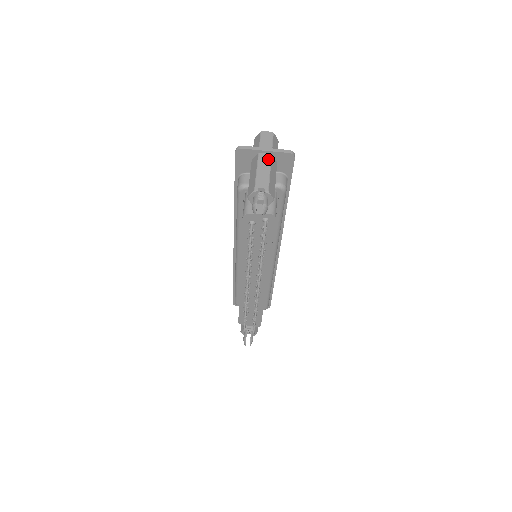
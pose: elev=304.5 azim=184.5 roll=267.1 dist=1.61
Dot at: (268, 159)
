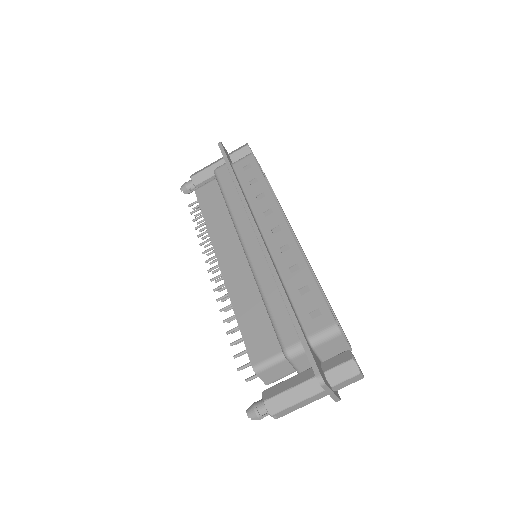
Dot at: (319, 398)
